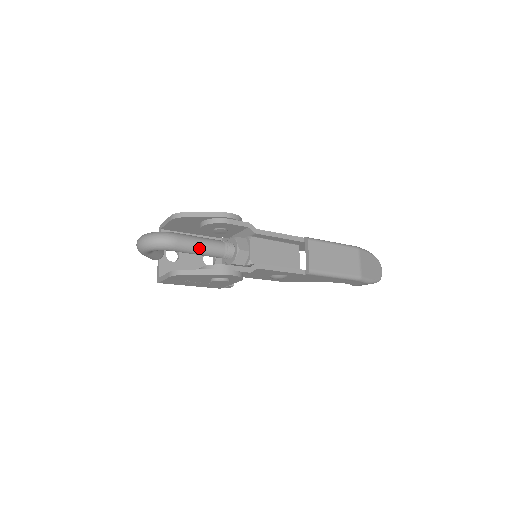
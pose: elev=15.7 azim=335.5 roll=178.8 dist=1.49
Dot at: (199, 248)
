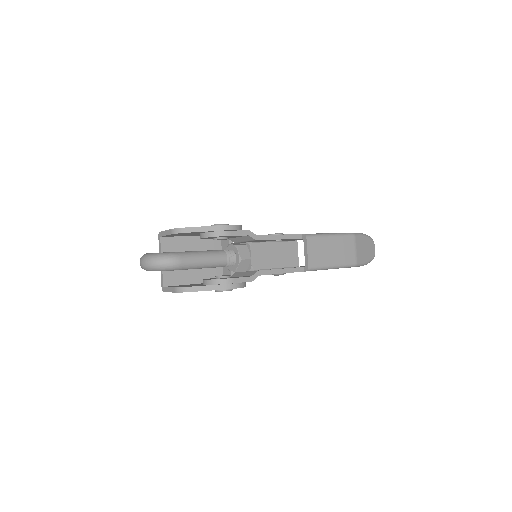
Dot at: (202, 264)
